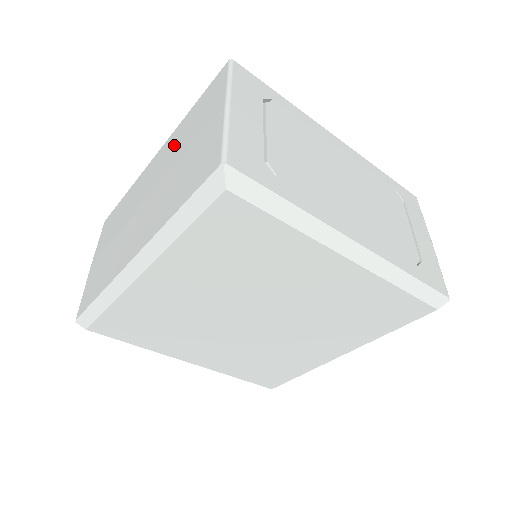
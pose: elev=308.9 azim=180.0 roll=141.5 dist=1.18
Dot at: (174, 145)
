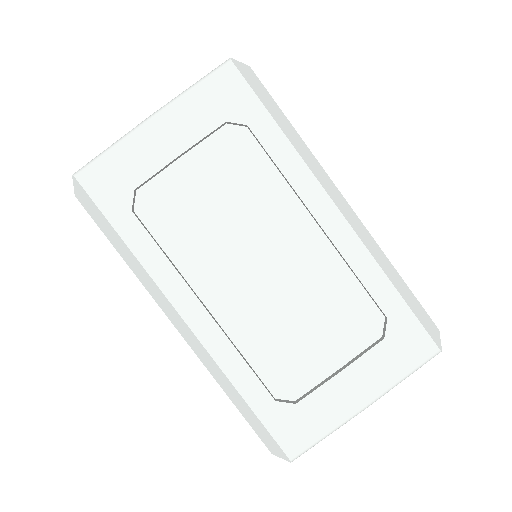
Dot at: occluded
